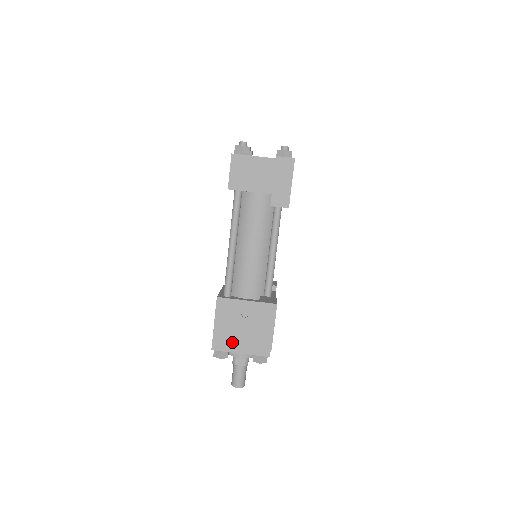
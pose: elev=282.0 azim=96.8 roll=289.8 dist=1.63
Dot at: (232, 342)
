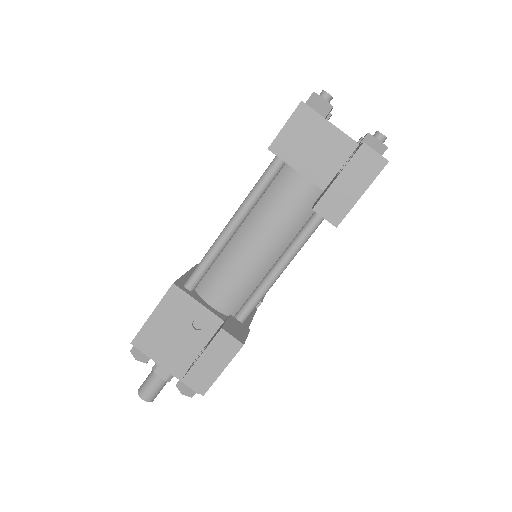
Dot at: (162, 349)
